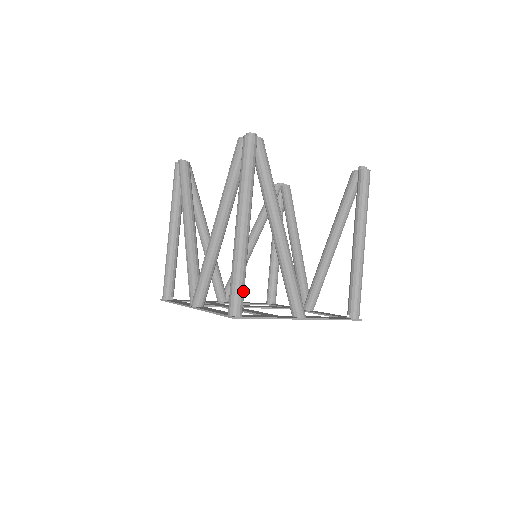
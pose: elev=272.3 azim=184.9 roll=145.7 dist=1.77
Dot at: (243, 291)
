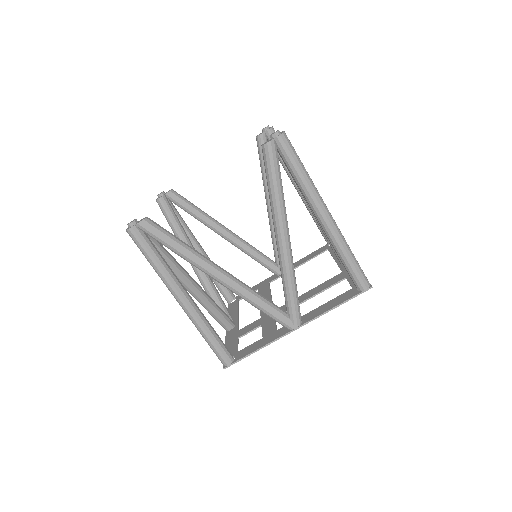
Dot at: occluded
